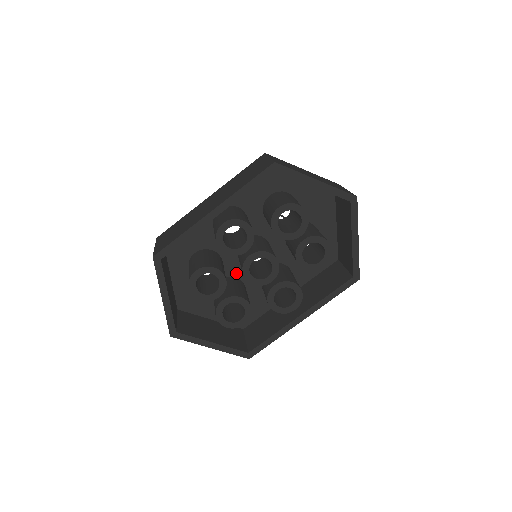
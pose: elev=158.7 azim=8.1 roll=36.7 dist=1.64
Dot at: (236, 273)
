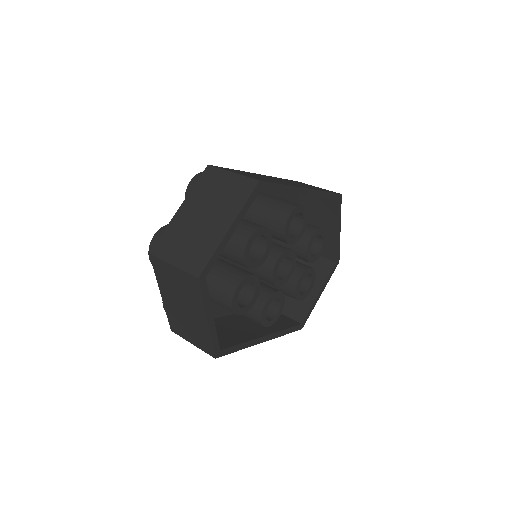
Dot at: occluded
